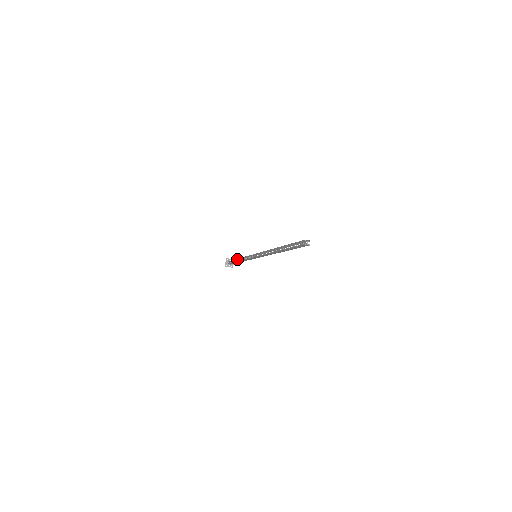
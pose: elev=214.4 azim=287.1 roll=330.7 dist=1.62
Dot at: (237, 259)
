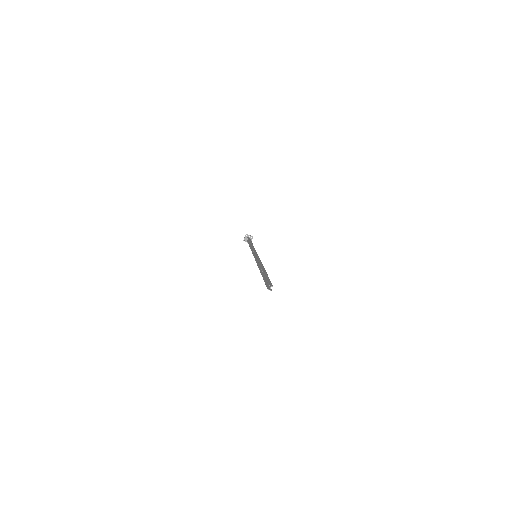
Dot at: (250, 243)
